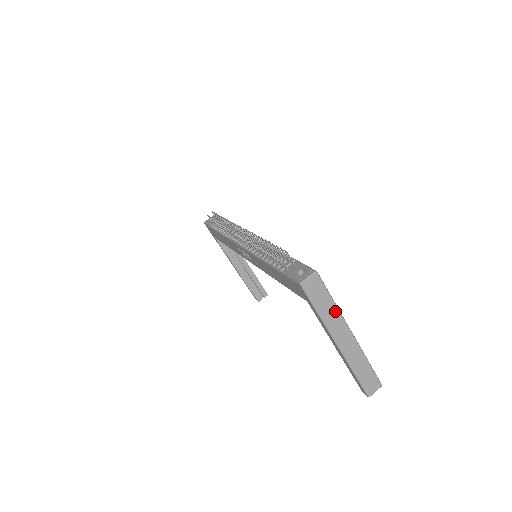
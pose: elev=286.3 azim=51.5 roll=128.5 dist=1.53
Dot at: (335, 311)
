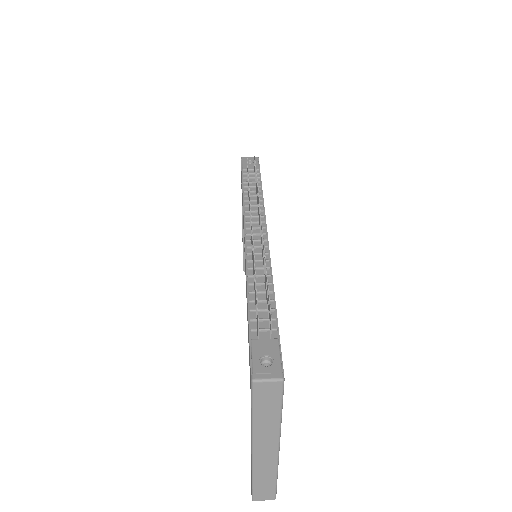
Dot at: (275, 424)
